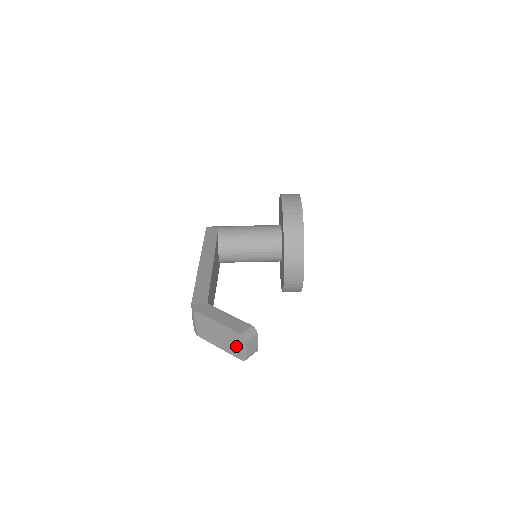
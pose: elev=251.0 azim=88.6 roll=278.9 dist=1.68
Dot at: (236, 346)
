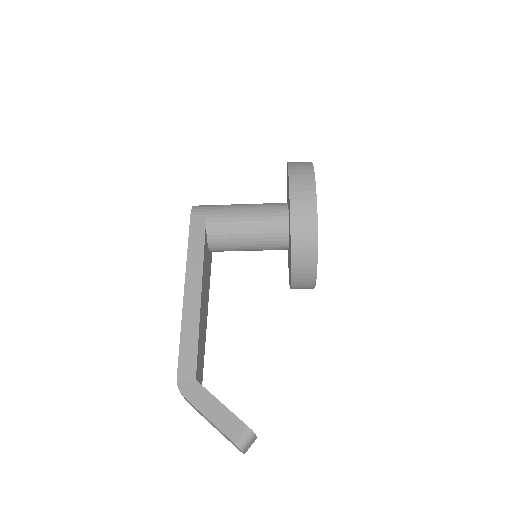
Dot at: (231, 442)
